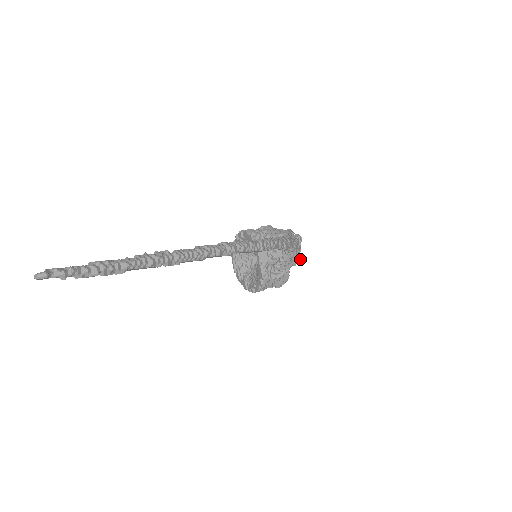
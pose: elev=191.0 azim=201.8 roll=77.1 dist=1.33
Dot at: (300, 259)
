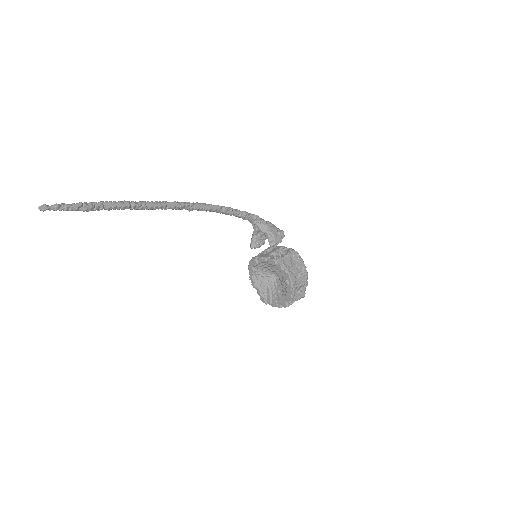
Dot at: (283, 231)
